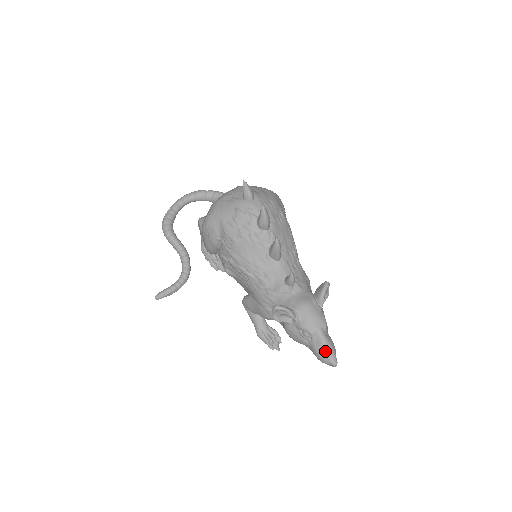
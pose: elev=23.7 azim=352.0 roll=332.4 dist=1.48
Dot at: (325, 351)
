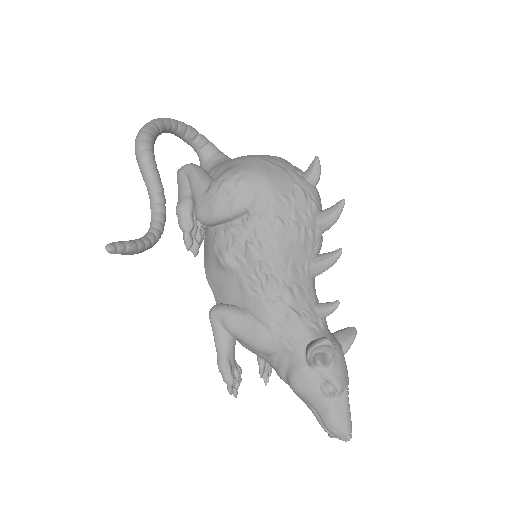
Dot at: (347, 418)
